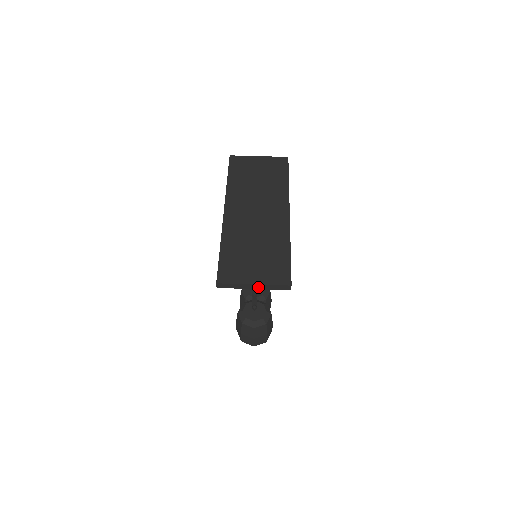
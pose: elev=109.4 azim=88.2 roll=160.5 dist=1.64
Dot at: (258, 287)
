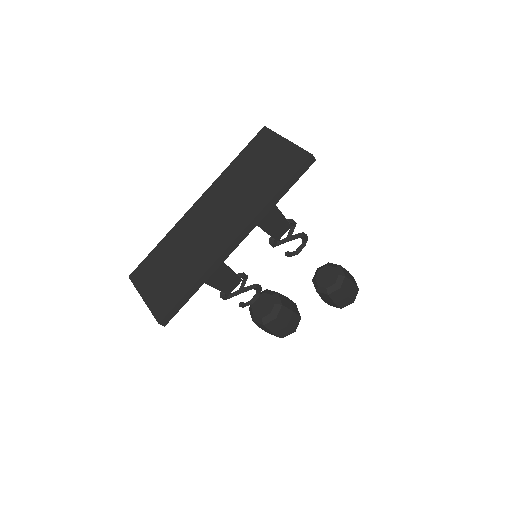
Dot at: occluded
